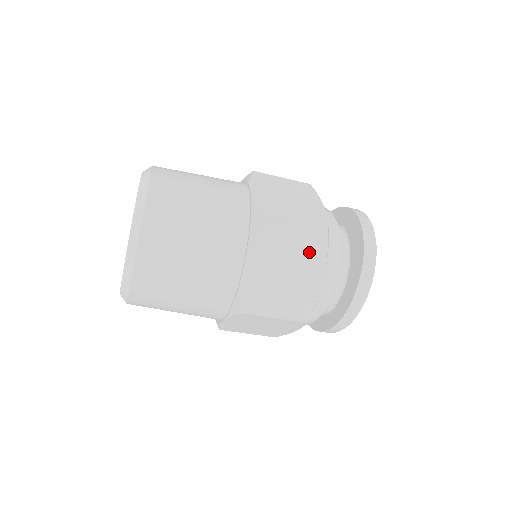
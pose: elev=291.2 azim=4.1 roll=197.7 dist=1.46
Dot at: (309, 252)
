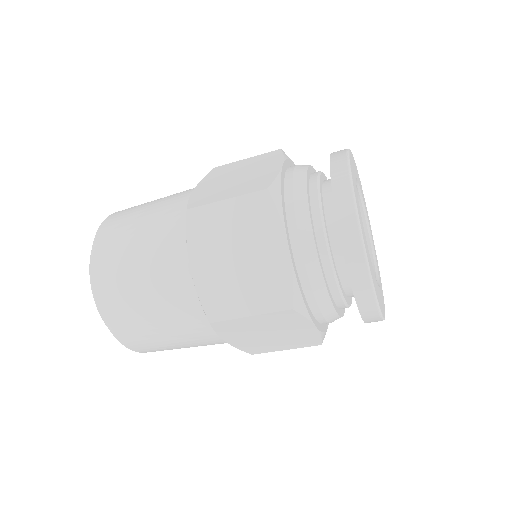
Dot at: (283, 322)
